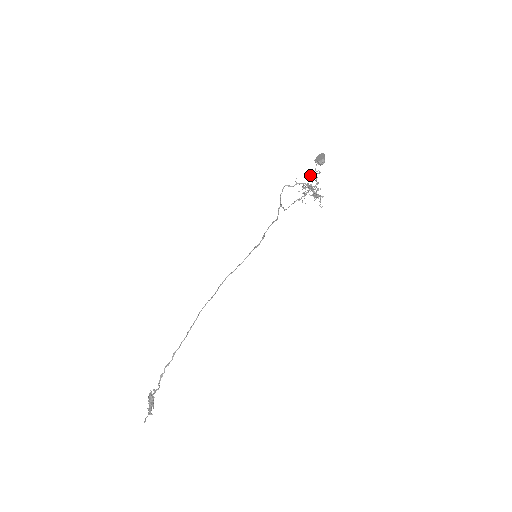
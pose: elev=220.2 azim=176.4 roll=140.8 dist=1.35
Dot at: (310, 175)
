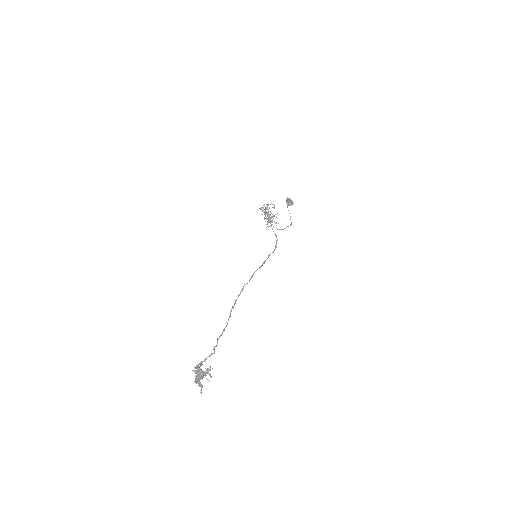
Dot at: occluded
